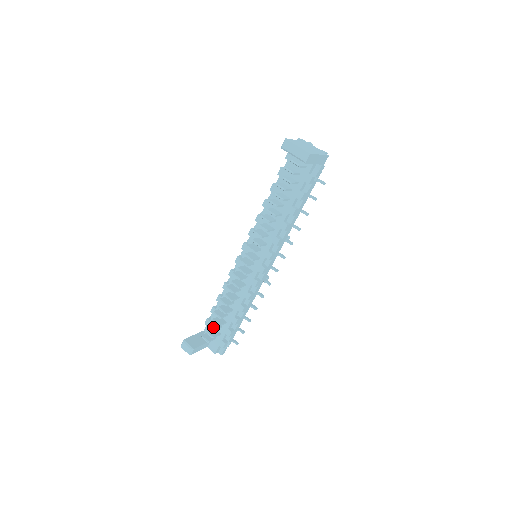
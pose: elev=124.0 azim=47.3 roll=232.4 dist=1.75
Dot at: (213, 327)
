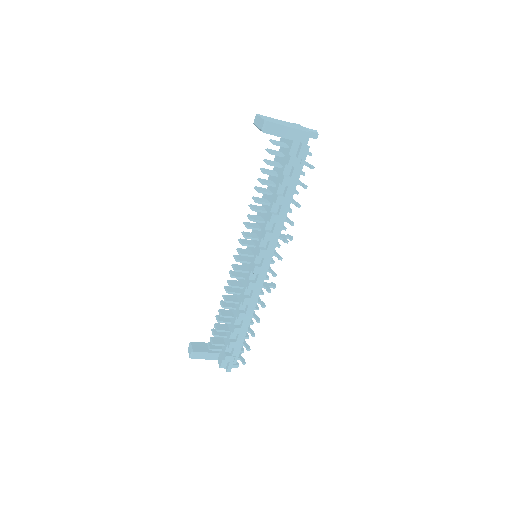
Dot at: (215, 333)
